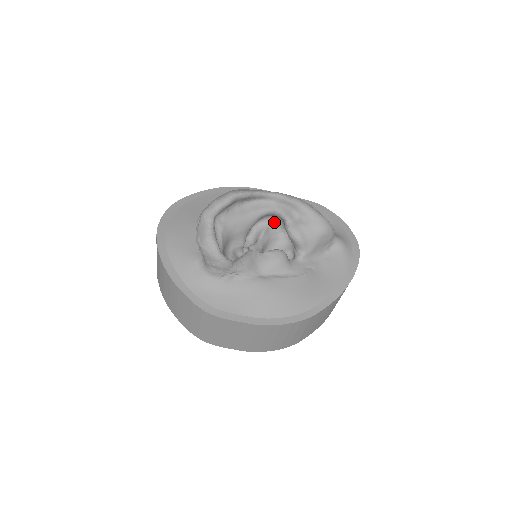
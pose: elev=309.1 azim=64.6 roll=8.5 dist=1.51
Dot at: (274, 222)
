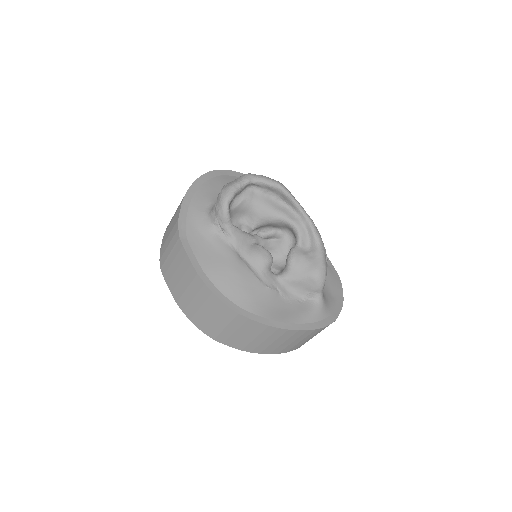
Dot at: (290, 242)
